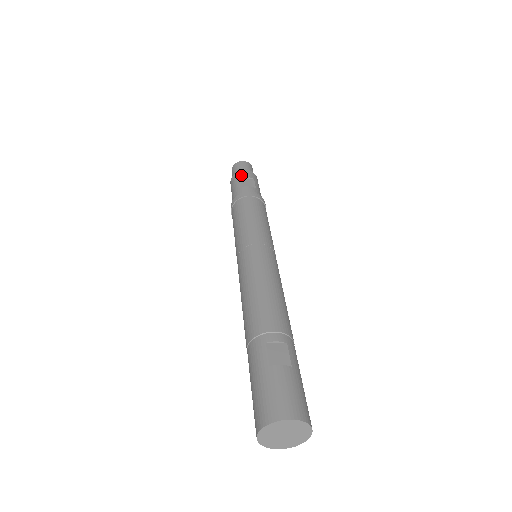
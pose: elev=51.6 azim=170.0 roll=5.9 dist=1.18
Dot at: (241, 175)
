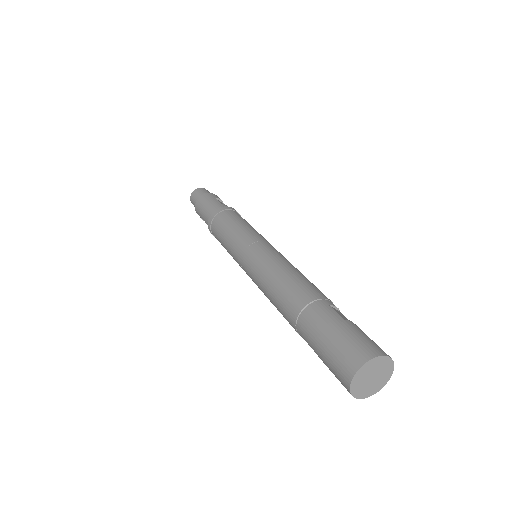
Dot at: (214, 196)
